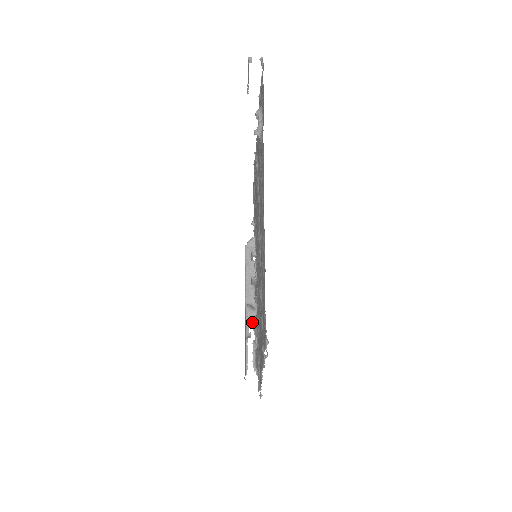
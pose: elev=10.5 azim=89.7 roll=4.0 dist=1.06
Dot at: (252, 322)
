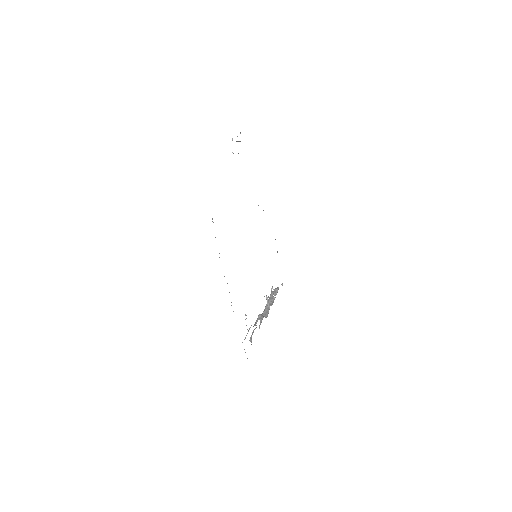
Dot at: (260, 322)
